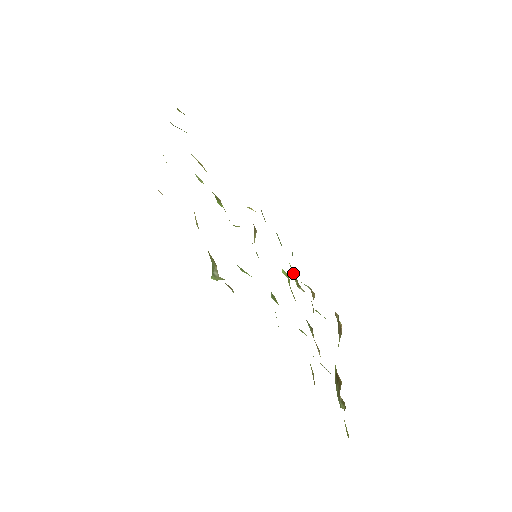
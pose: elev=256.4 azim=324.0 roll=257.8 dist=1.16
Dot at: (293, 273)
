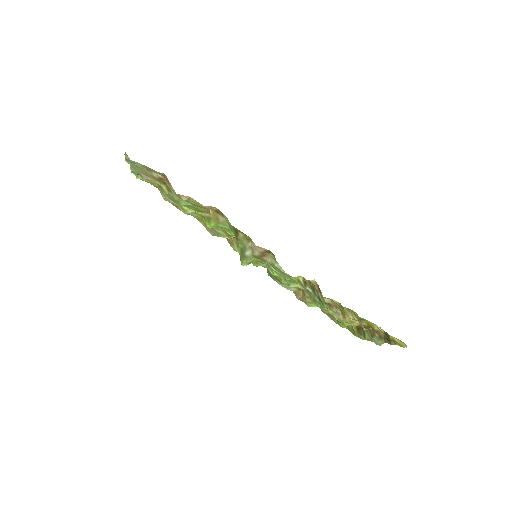
Dot at: (279, 279)
